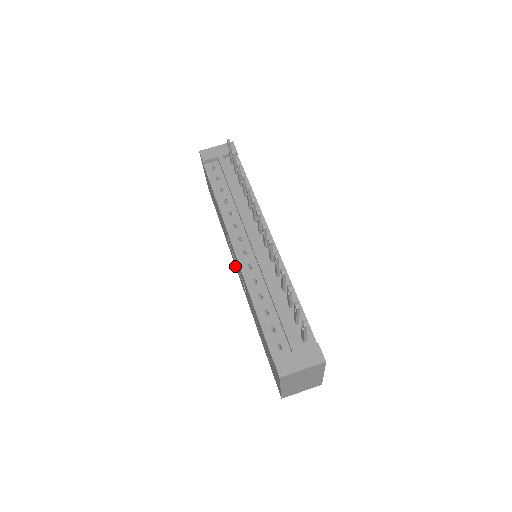
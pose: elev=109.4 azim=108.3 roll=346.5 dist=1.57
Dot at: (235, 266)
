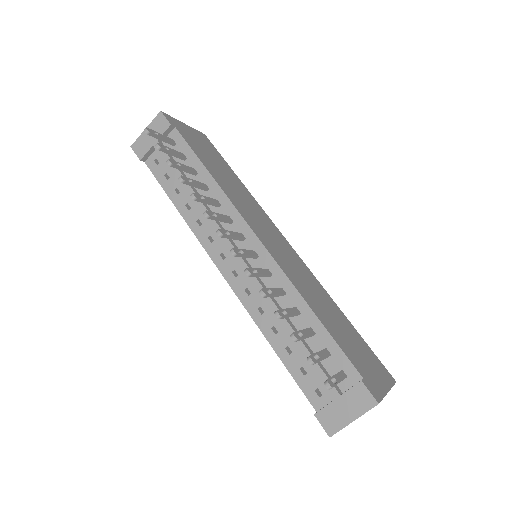
Dot at: occluded
